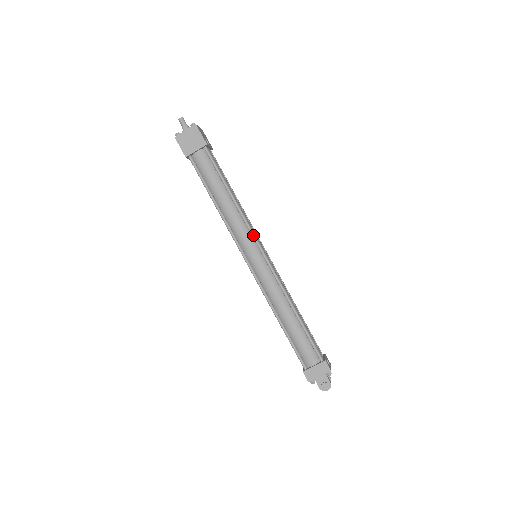
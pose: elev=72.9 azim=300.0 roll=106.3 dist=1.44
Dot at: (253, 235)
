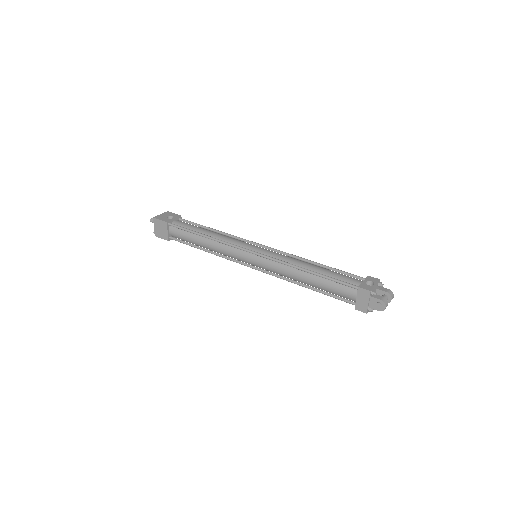
Dot at: (236, 247)
